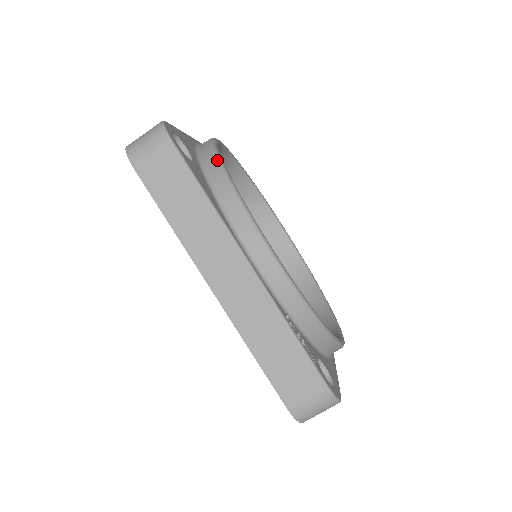
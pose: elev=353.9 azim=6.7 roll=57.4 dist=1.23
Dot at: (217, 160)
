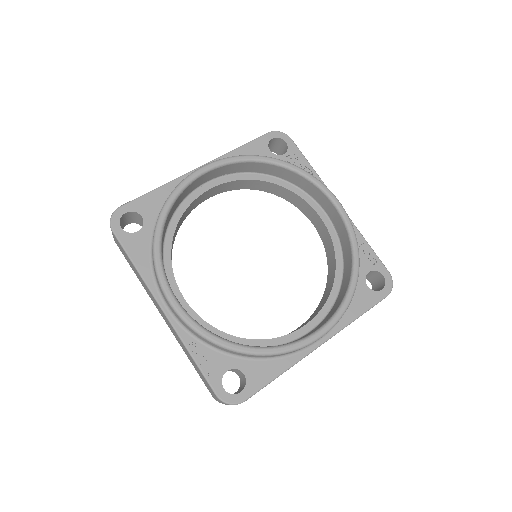
Dot at: (156, 223)
